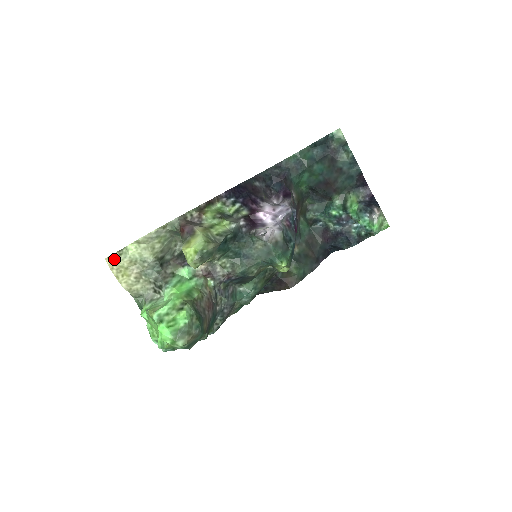
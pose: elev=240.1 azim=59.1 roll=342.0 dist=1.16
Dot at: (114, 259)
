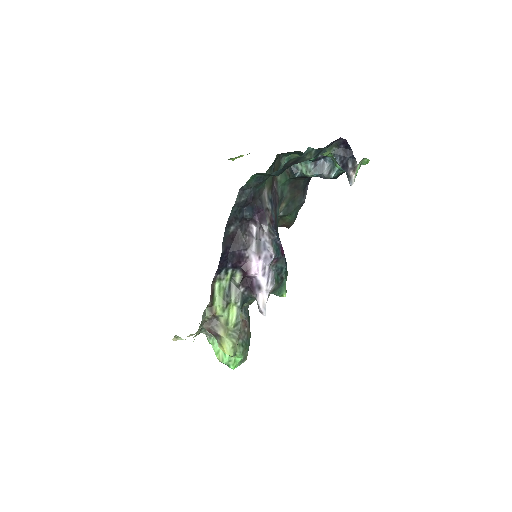
Dot at: (175, 340)
